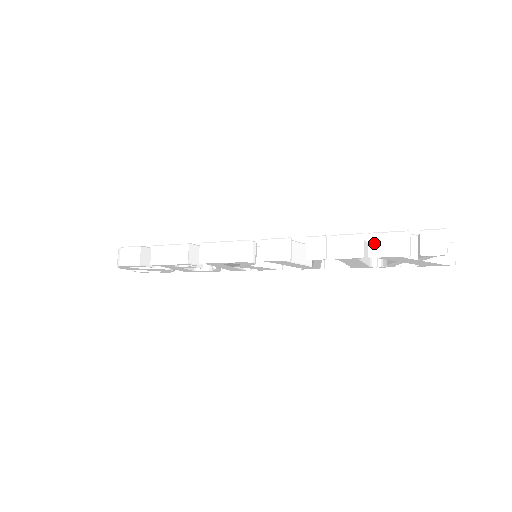
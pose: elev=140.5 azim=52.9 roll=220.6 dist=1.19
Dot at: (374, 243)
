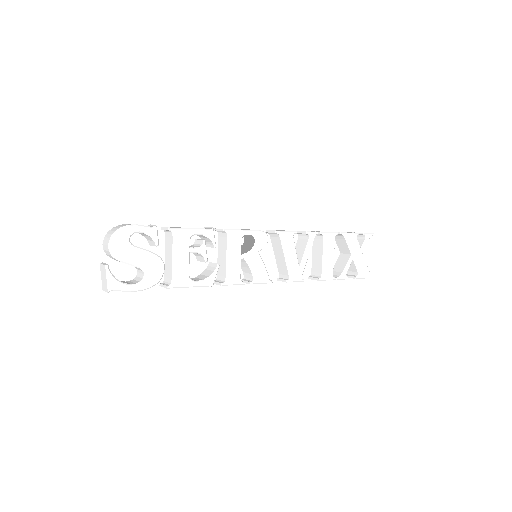
Dot at: occluded
